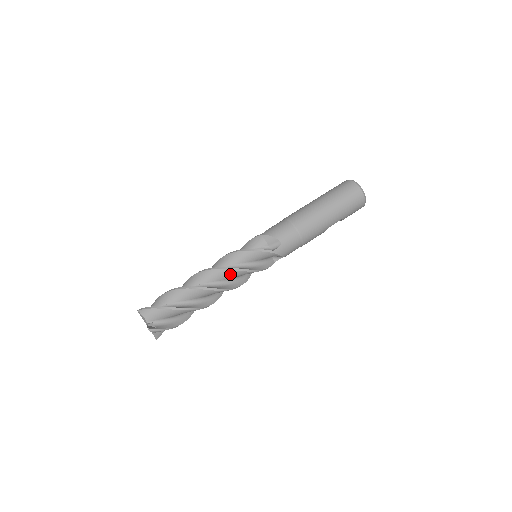
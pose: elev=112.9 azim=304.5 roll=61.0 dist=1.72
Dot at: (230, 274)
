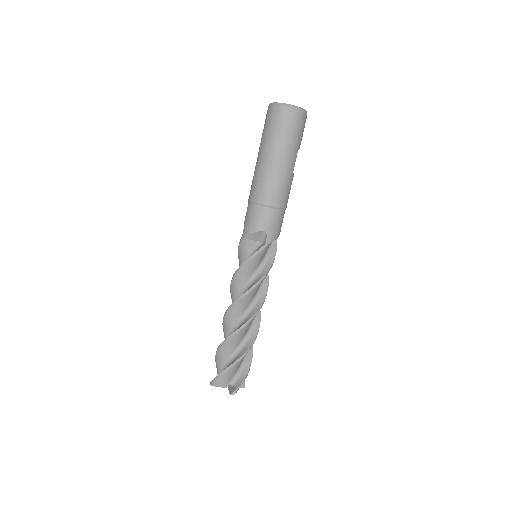
Dot at: (249, 297)
